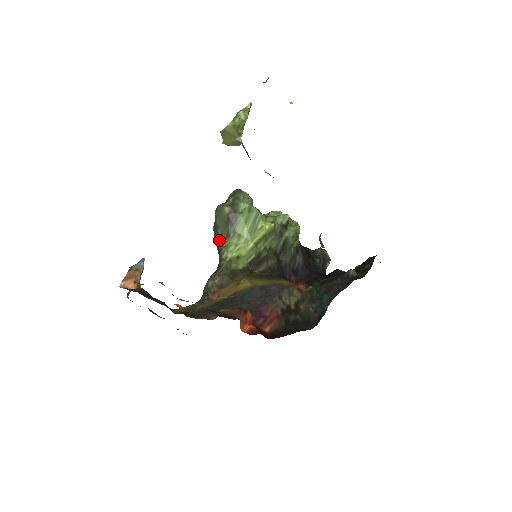
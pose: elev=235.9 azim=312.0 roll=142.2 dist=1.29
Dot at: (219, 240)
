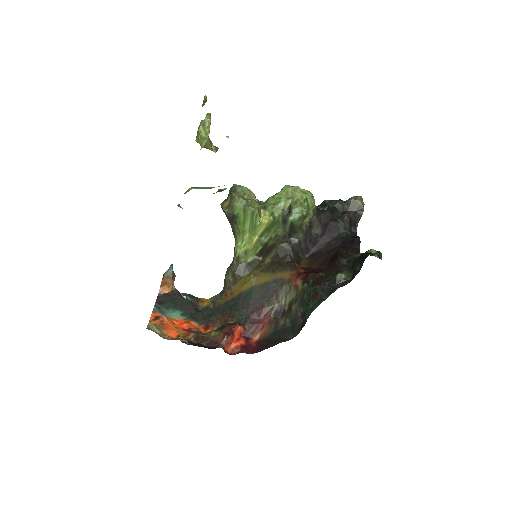
Dot at: (232, 231)
